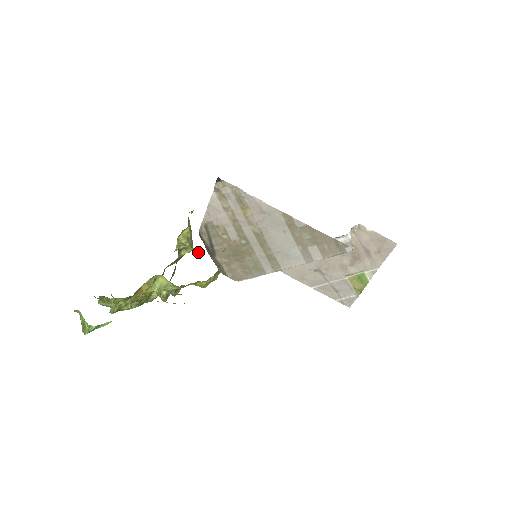
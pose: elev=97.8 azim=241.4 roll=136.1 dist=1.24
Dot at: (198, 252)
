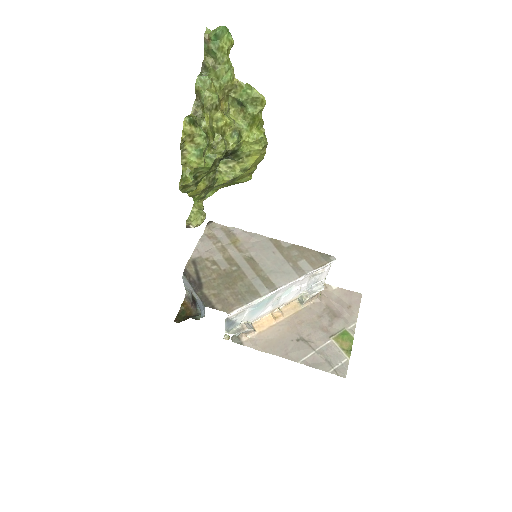
Dot at: (230, 176)
